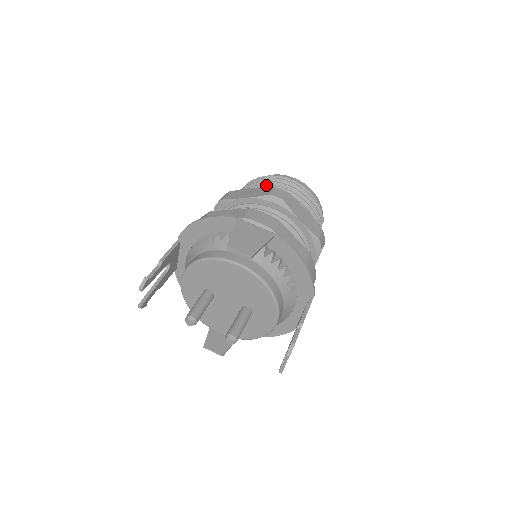
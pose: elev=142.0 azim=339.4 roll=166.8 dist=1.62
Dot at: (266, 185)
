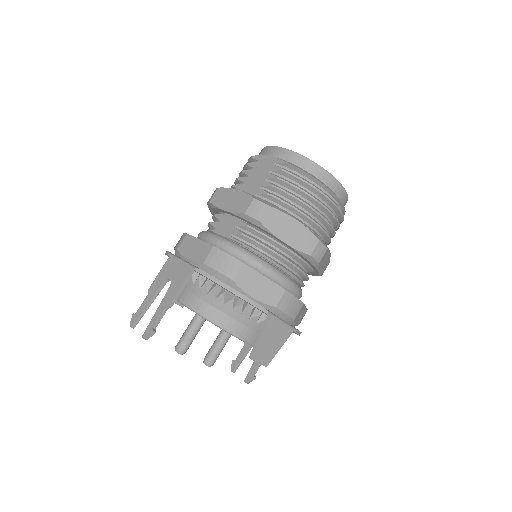
Dot at: (311, 209)
